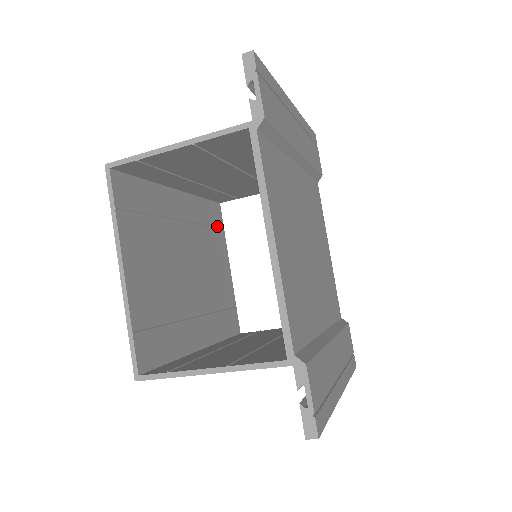
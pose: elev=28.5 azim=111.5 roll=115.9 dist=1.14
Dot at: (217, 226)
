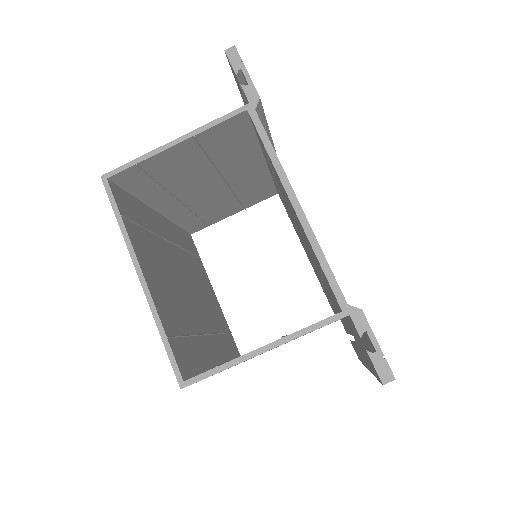
Dot at: (195, 254)
